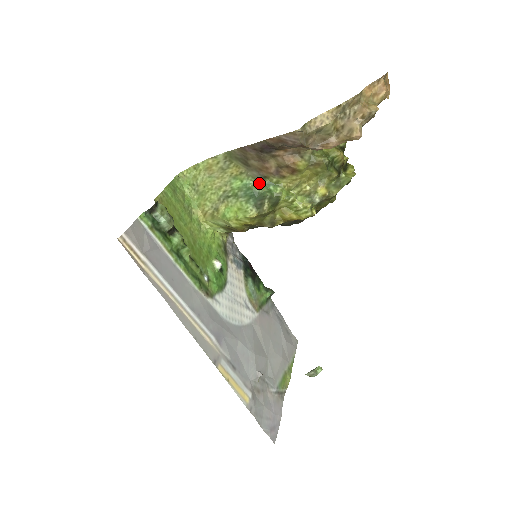
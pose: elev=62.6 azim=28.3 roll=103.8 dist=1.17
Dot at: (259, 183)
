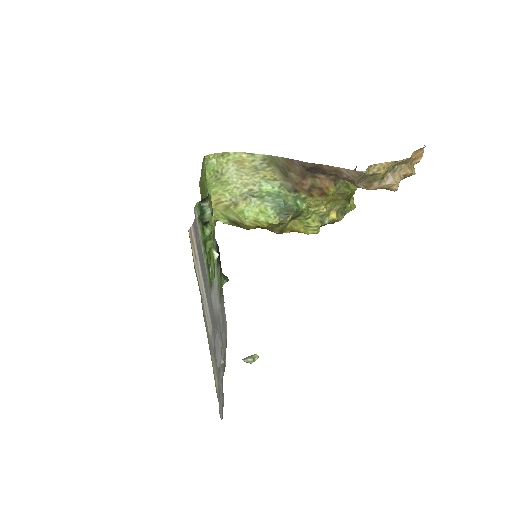
Dot at: (289, 194)
